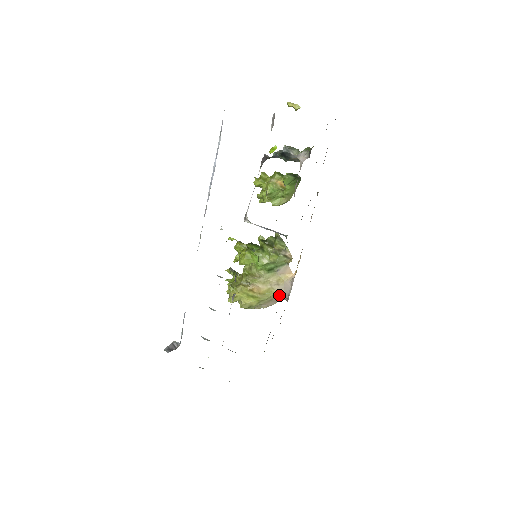
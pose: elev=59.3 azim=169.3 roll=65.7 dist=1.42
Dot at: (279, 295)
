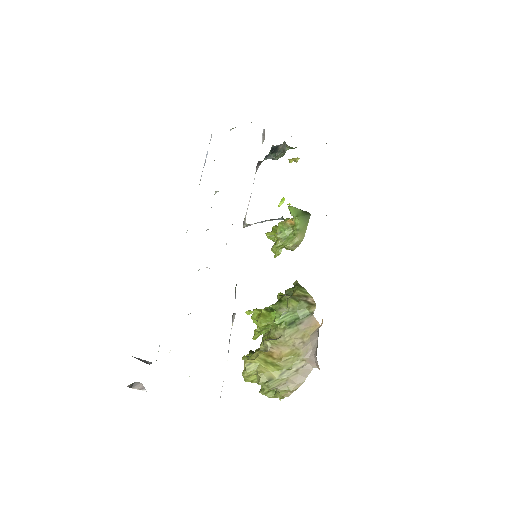
Dot at: (306, 357)
